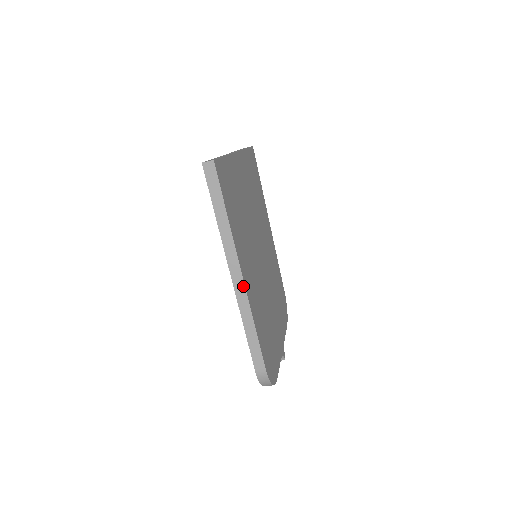
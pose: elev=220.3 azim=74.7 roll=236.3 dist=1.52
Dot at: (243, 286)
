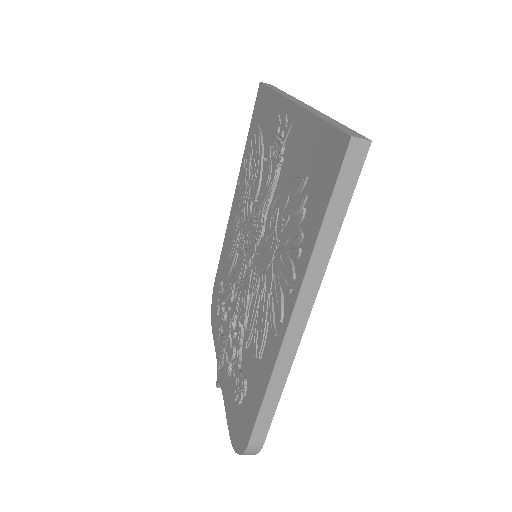
Dot at: (299, 338)
